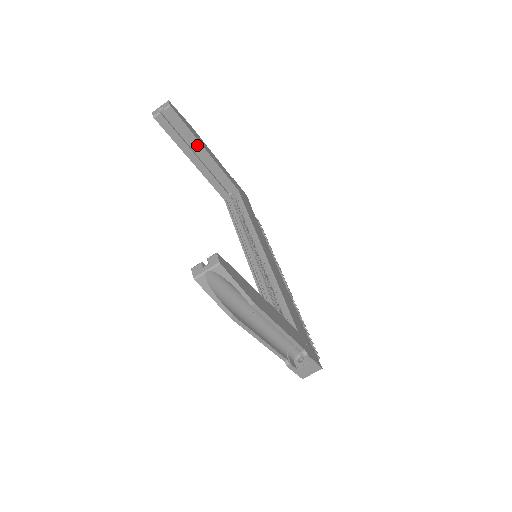
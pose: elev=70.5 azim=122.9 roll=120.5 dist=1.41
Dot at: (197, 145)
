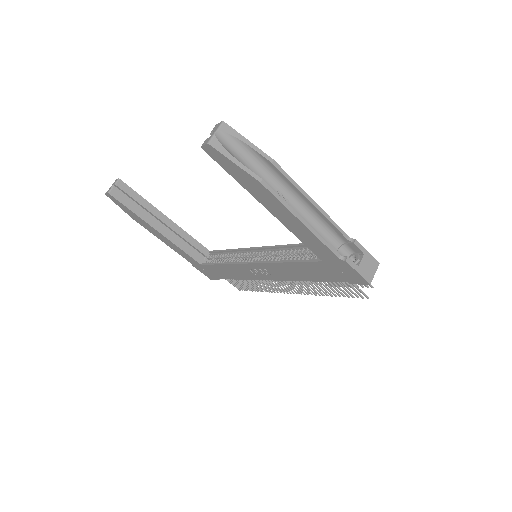
Dot at: (155, 212)
